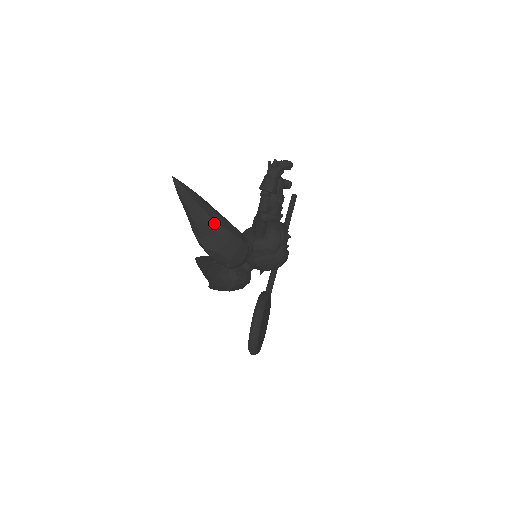
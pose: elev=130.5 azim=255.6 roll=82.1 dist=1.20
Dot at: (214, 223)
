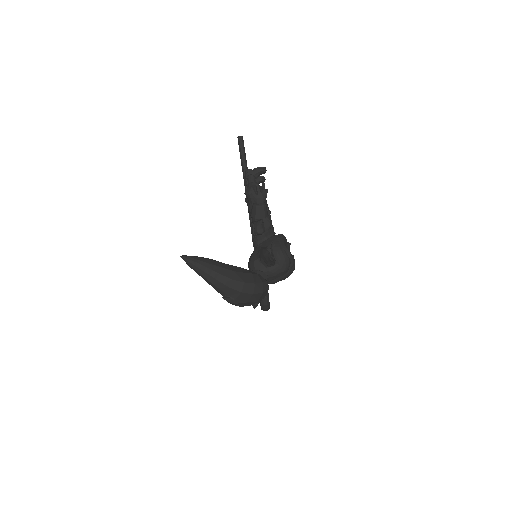
Dot at: (236, 283)
